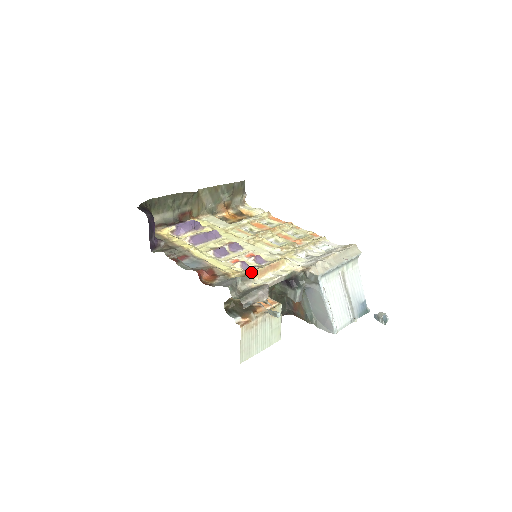
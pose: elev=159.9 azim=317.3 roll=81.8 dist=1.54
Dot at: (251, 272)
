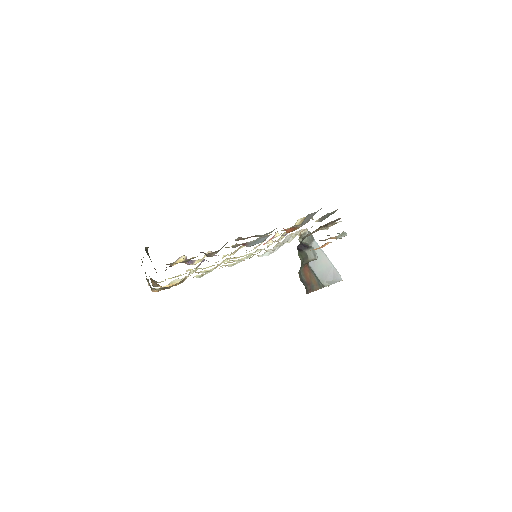
Dot at: (302, 219)
